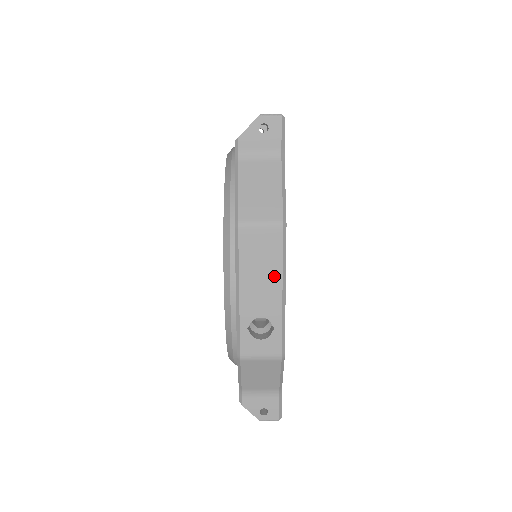
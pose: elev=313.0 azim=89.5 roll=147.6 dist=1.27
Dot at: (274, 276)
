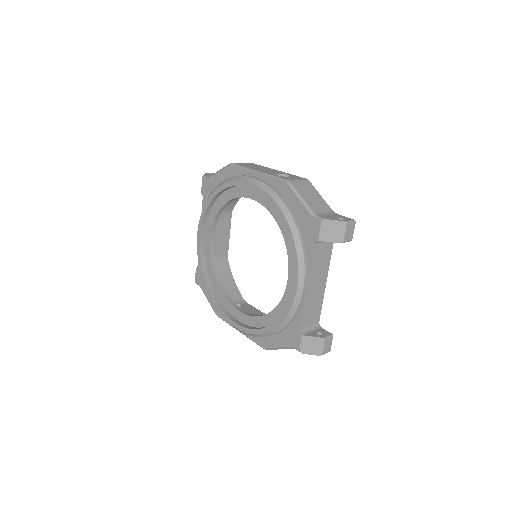
Dot at: (266, 168)
